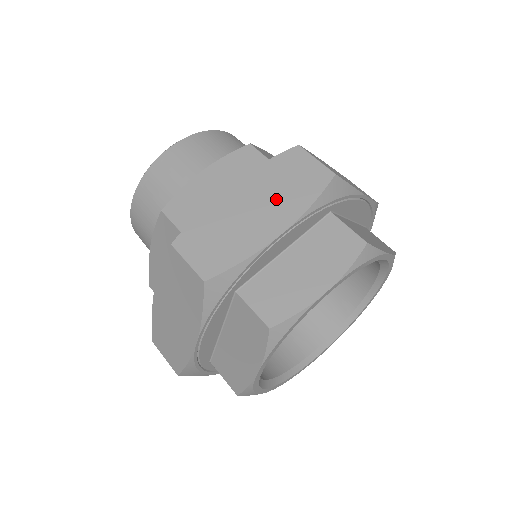
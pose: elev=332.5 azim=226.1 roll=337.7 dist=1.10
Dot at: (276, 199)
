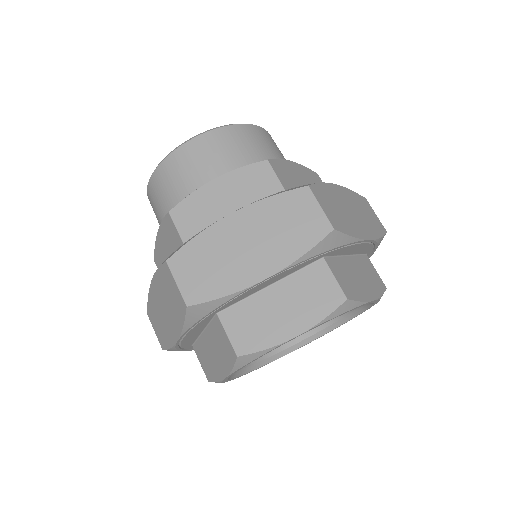
Dot at: (271, 241)
